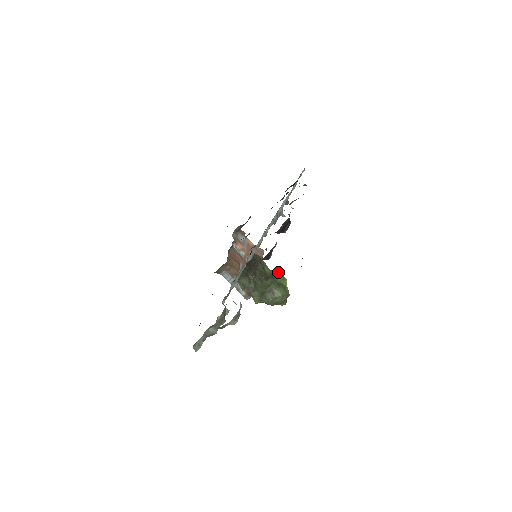
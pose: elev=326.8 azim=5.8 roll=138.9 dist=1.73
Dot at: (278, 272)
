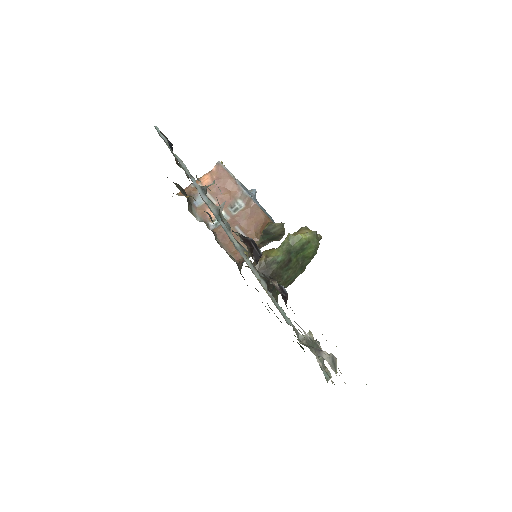
Dot at: (286, 238)
